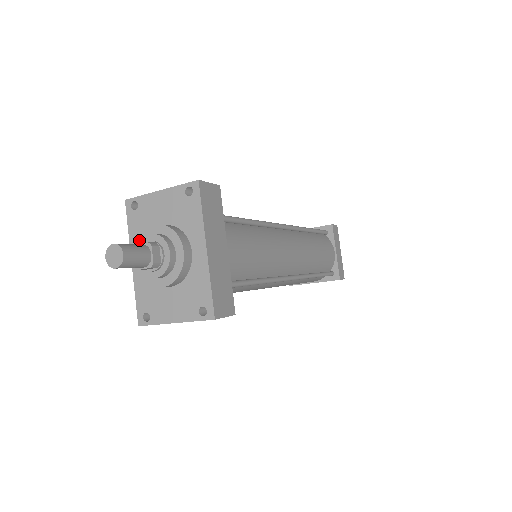
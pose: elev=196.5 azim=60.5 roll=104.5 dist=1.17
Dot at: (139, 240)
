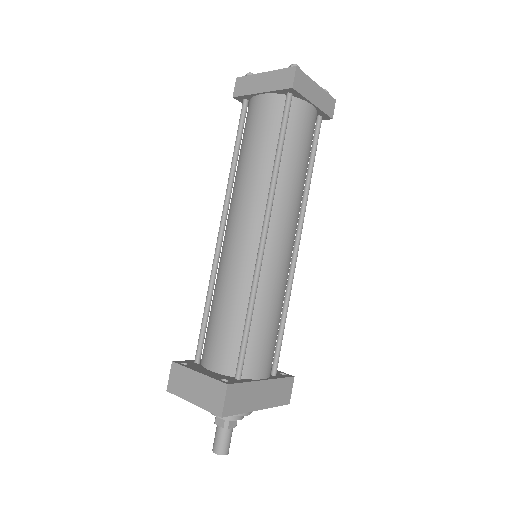
Dot at: occluded
